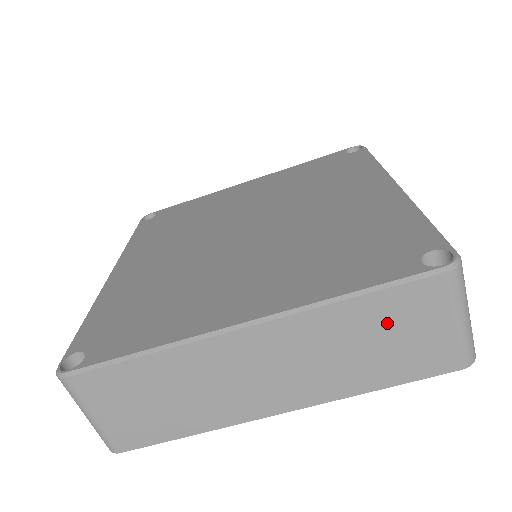
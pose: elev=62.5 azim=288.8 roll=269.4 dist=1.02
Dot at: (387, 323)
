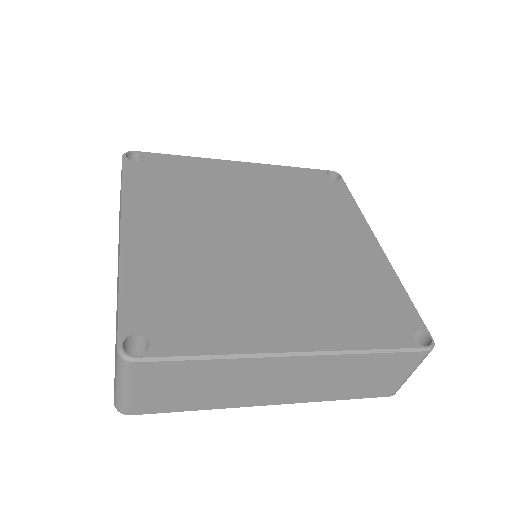
Dot at: (377, 369)
